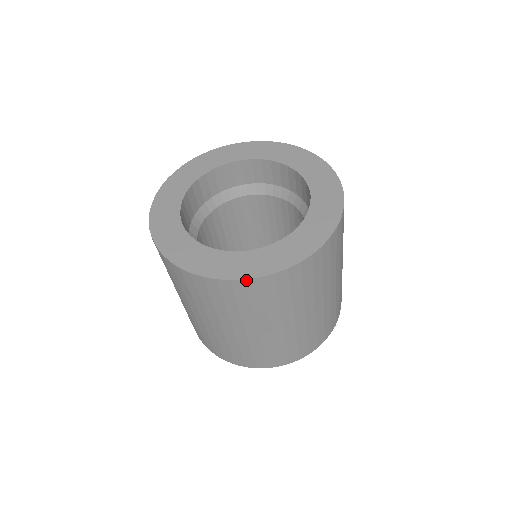
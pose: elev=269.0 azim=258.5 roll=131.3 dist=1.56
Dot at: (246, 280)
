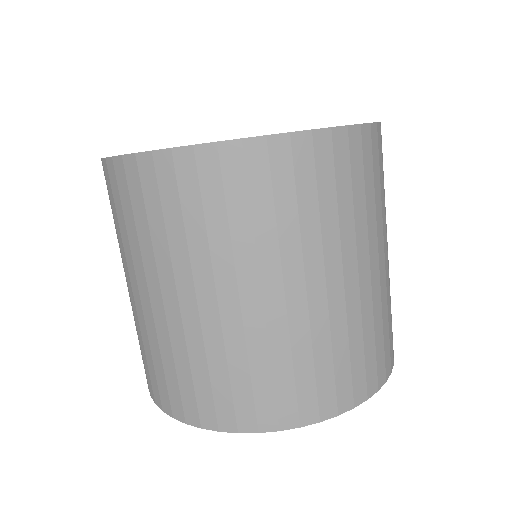
Dot at: (219, 144)
